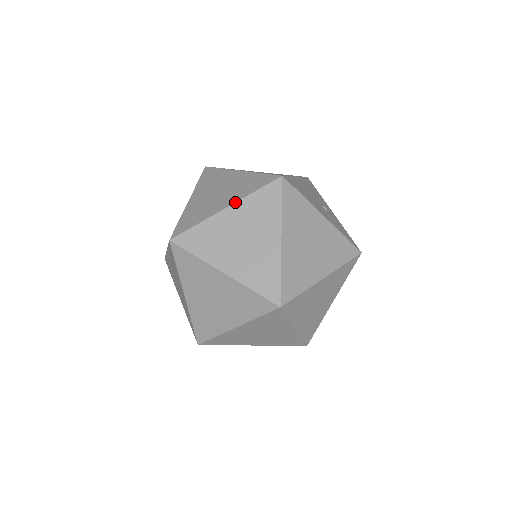
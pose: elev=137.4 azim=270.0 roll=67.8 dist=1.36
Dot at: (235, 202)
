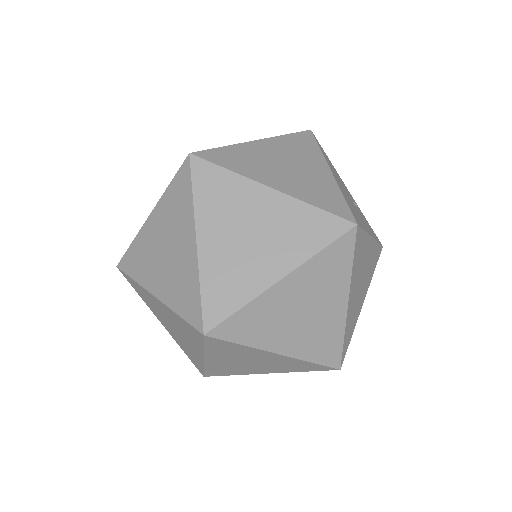
Dot at: (295, 269)
